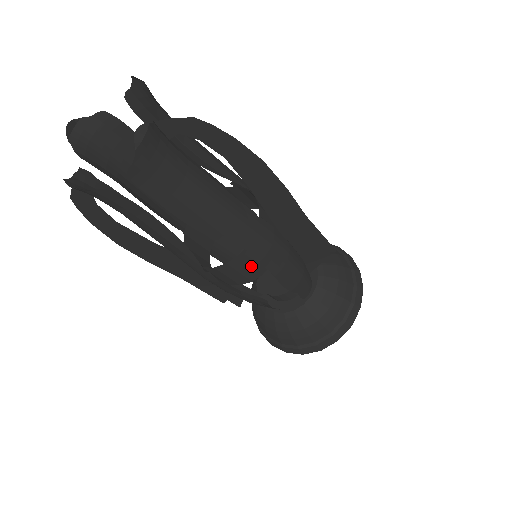
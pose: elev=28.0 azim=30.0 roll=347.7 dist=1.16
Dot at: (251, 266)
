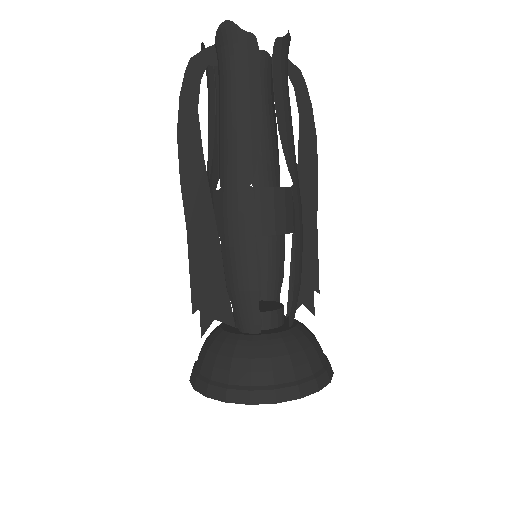
Dot at: (284, 212)
